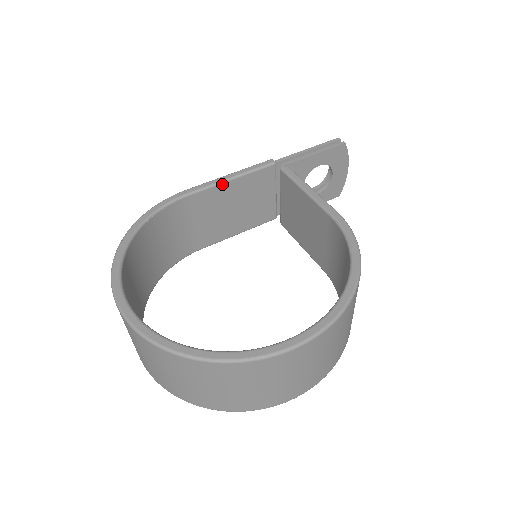
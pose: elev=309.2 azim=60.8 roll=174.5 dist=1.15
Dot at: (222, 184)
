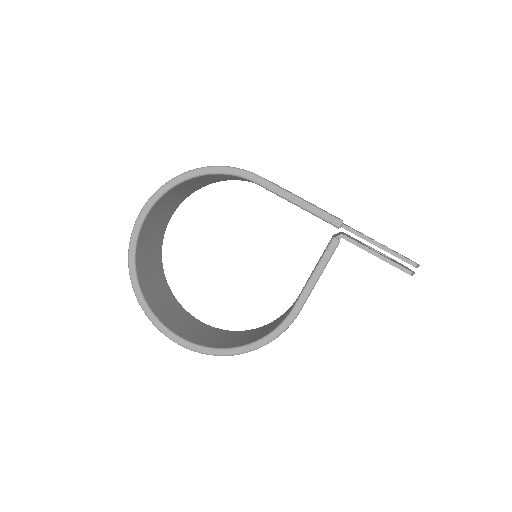
Dot at: occluded
